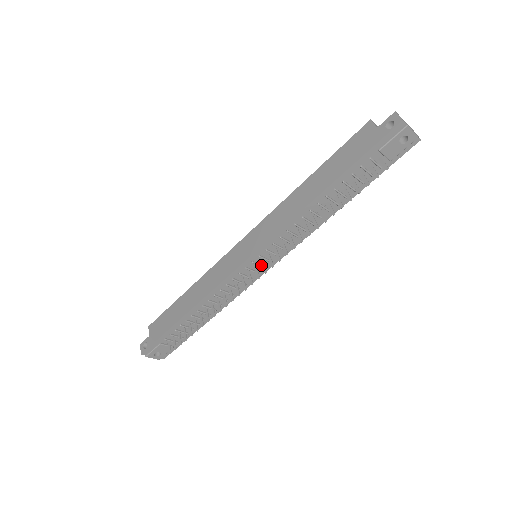
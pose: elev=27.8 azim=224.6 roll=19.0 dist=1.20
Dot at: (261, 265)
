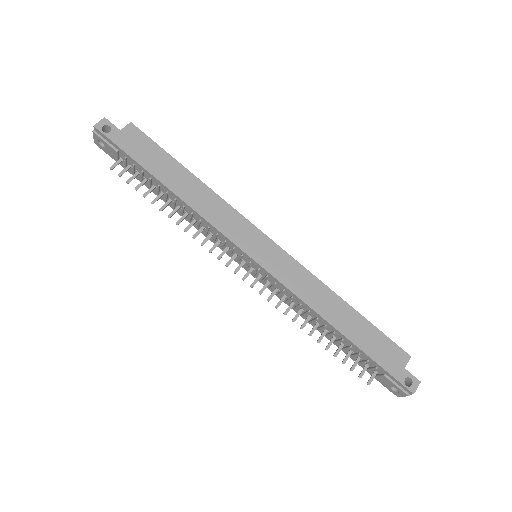
Dot at: (248, 267)
